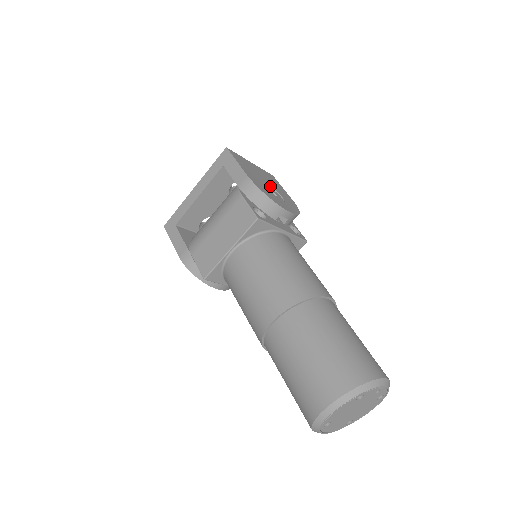
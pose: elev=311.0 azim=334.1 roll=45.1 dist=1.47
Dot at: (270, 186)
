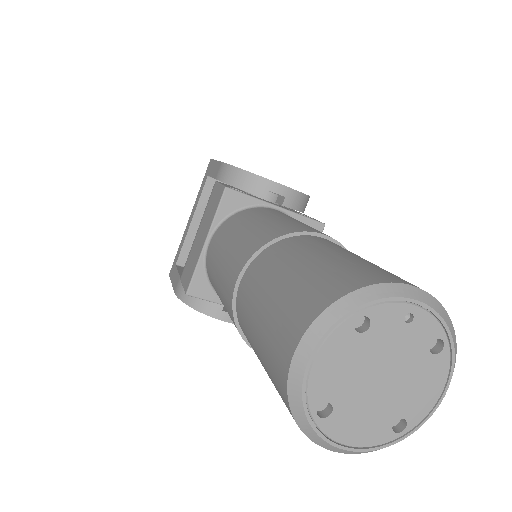
Dot at: occluded
